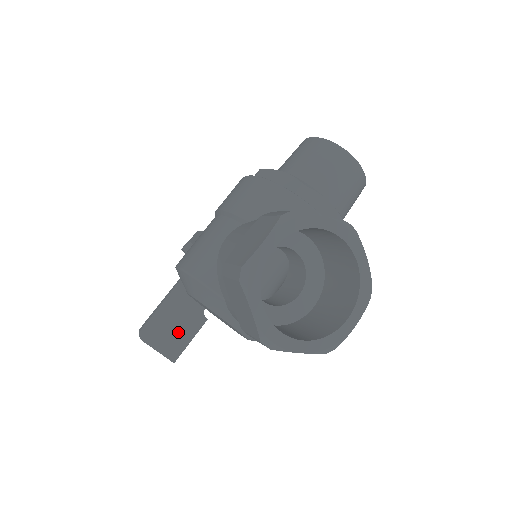
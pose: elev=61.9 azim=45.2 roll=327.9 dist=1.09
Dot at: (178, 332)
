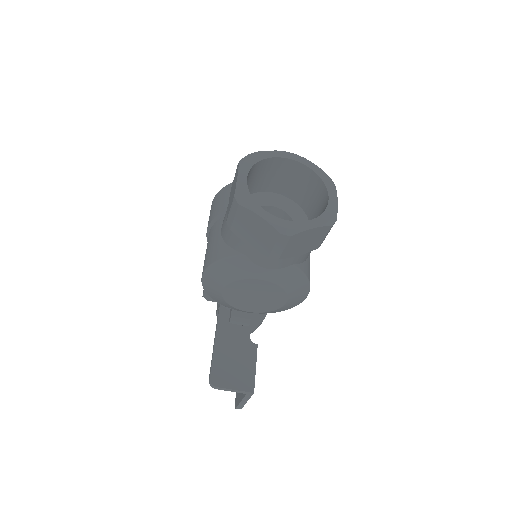
Dot at: (241, 366)
